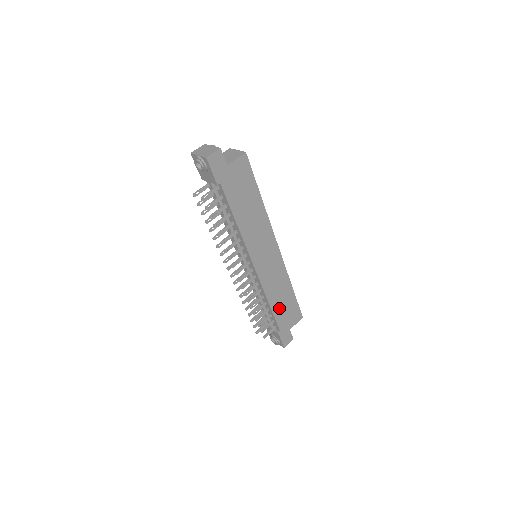
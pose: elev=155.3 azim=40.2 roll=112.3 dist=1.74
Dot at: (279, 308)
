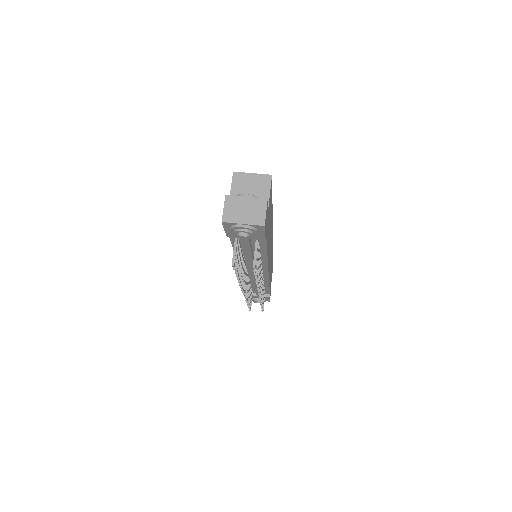
Dot at: (270, 279)
